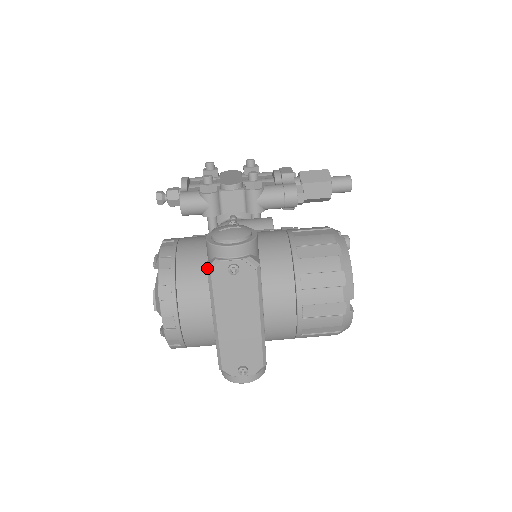
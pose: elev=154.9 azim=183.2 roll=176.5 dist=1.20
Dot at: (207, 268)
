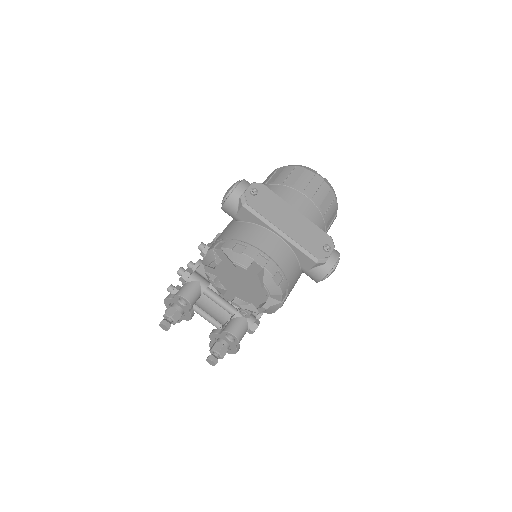
Dot at: (242, 205)
